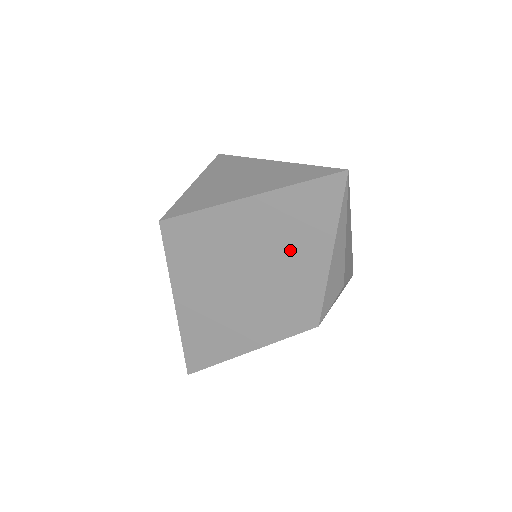
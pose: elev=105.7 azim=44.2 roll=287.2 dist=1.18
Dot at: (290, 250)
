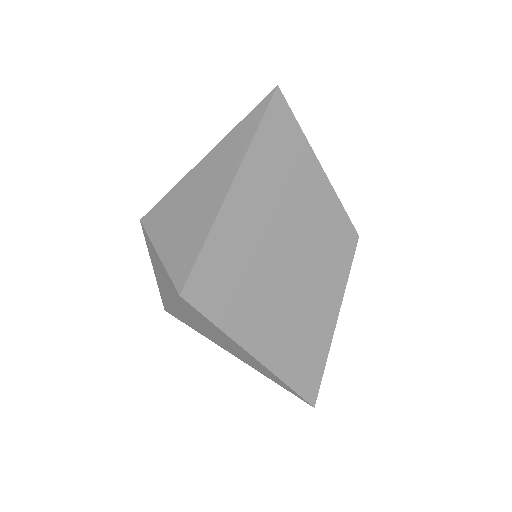
Dot at: (294, 197)
